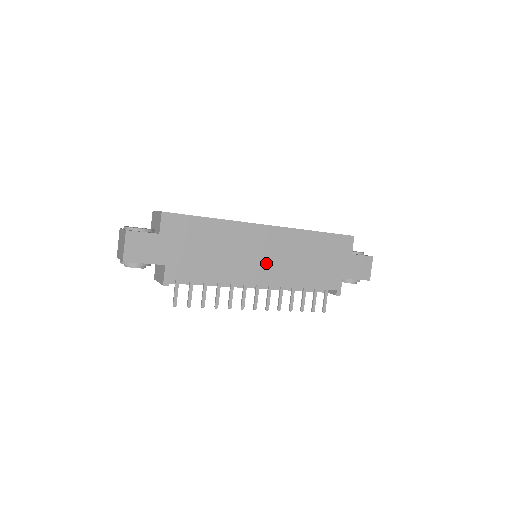
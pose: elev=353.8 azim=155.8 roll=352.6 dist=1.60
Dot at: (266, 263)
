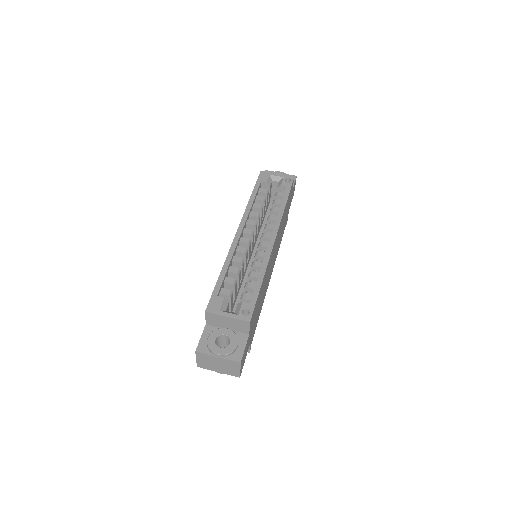
Dot at: (273, 261)
